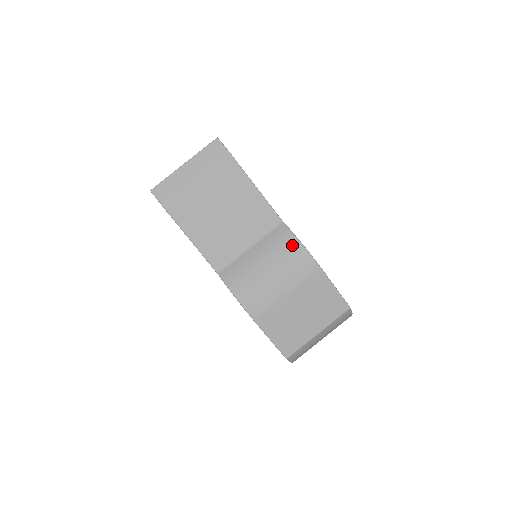
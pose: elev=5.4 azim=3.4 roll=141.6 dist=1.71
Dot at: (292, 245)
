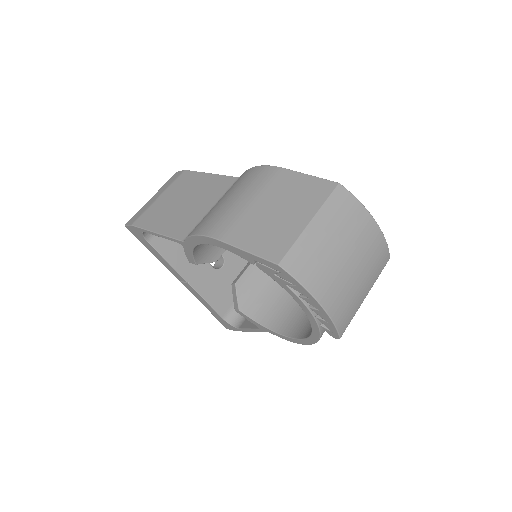
Dot at: (246, 174)
